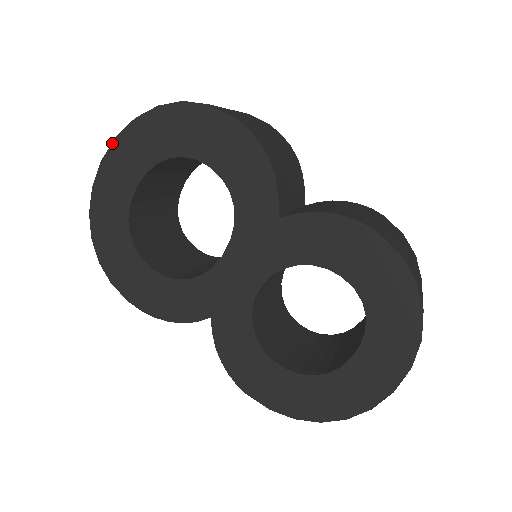
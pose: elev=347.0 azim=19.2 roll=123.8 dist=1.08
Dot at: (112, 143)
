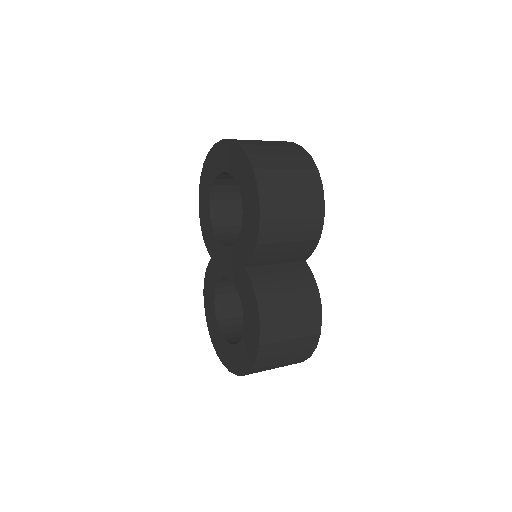
Dot at: (228, 139)
